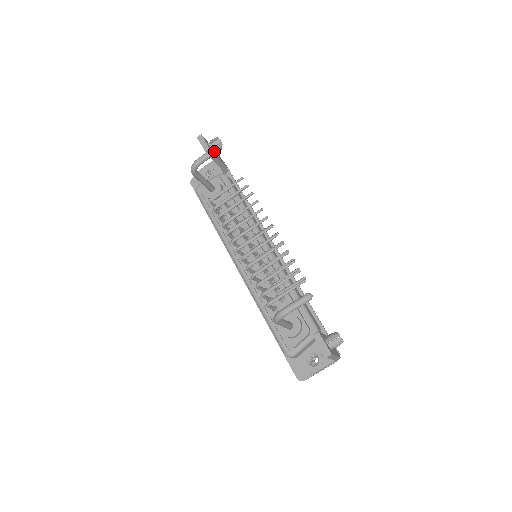
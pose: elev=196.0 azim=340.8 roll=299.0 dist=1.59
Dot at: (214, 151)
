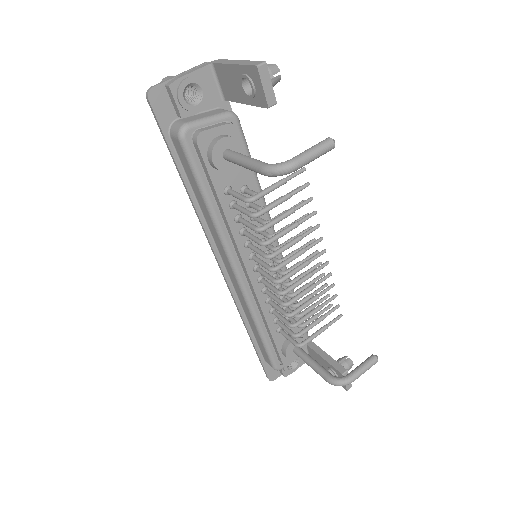
Dot at: (326, 152)
